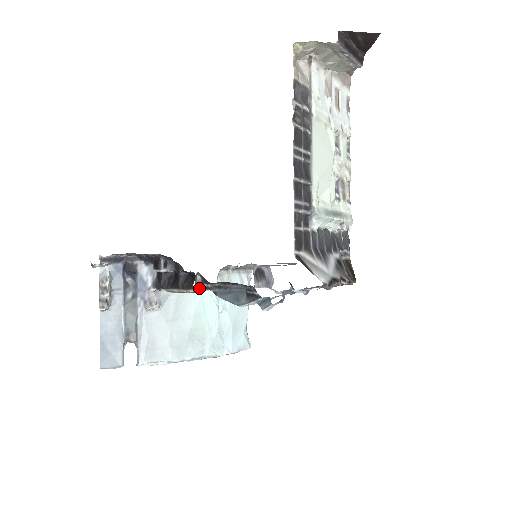
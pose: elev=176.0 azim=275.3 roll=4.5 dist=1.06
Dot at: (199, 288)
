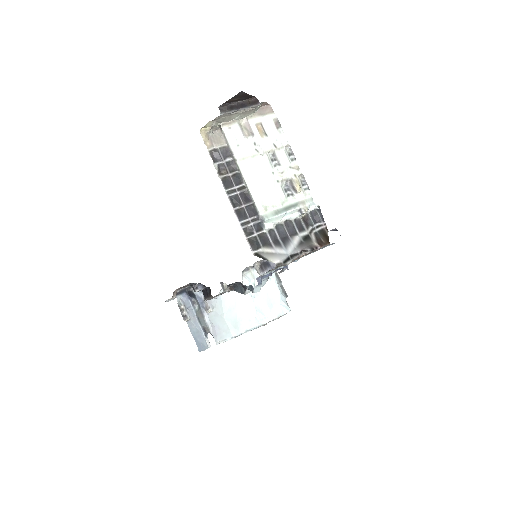
Dot at: (229, 290)
